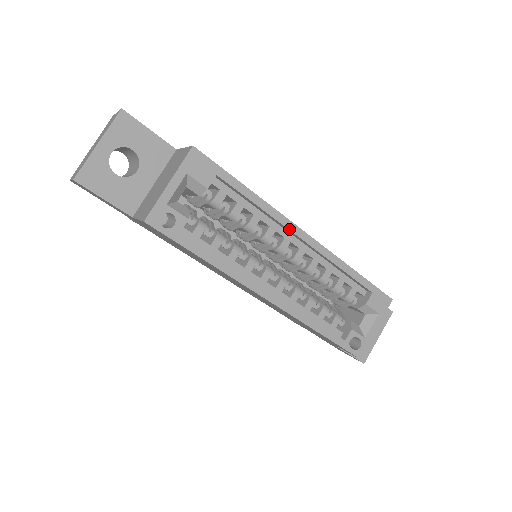
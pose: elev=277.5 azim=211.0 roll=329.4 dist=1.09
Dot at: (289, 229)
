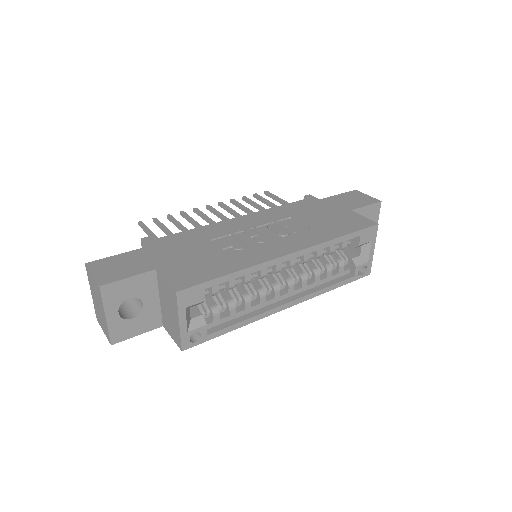
Dot at: occluded
